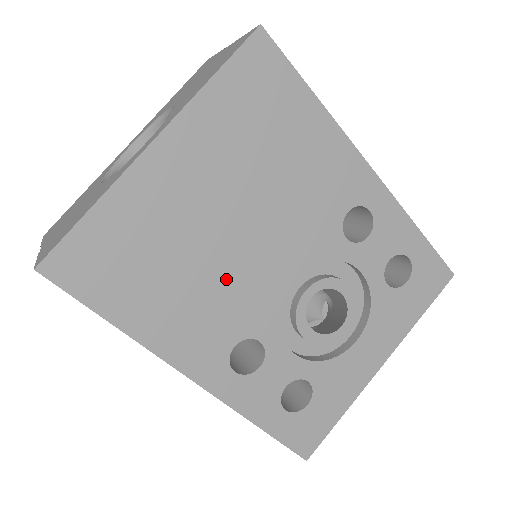
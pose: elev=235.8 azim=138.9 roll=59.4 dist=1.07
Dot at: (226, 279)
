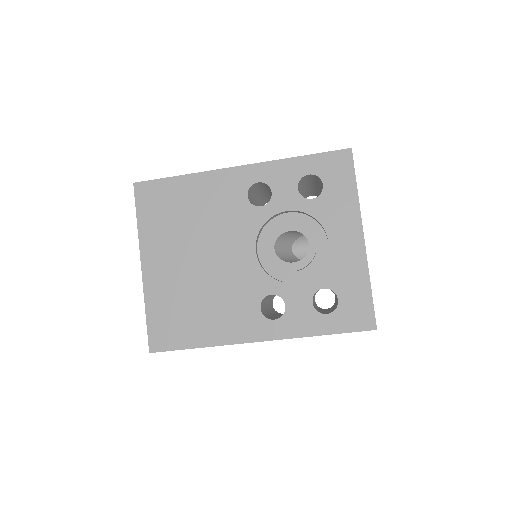
Dot at: (223, 284)
